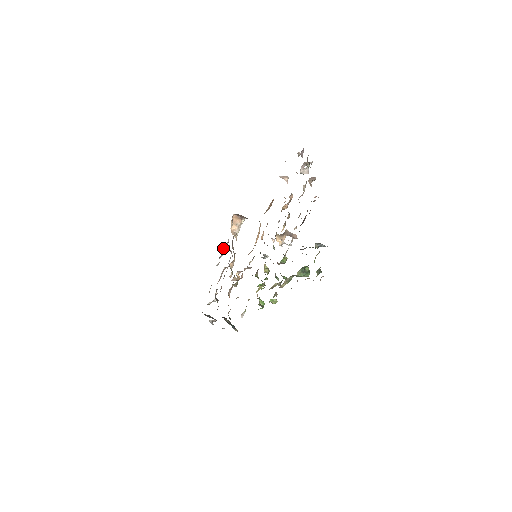
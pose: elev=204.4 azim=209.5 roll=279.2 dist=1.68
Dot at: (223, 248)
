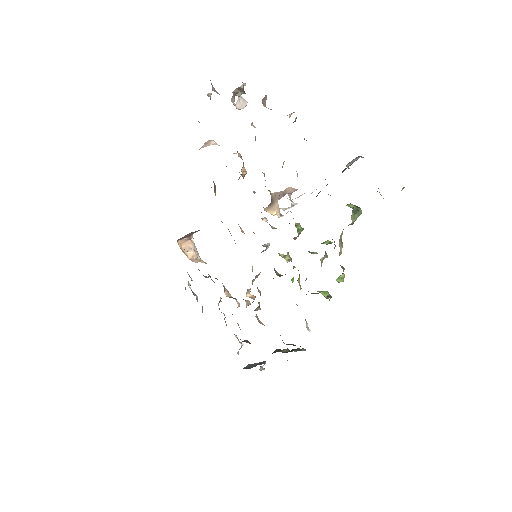
Dot at: (190, 288)
